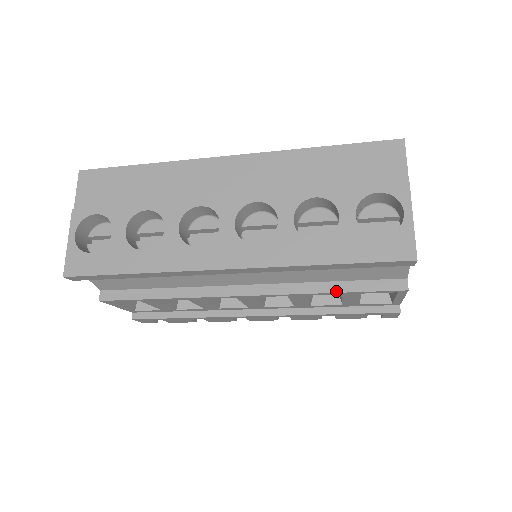
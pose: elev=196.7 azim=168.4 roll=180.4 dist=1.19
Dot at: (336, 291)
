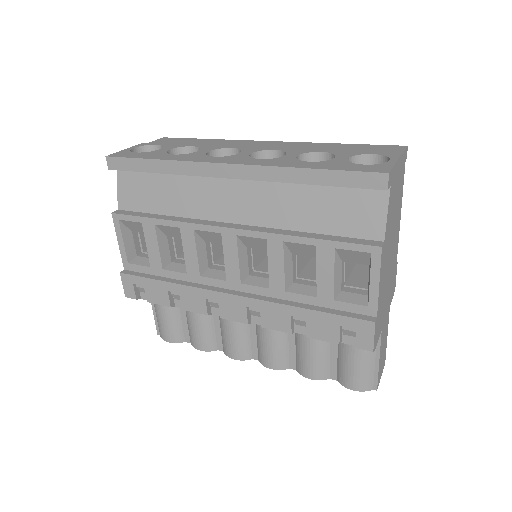
Dot at: (312, 237)
